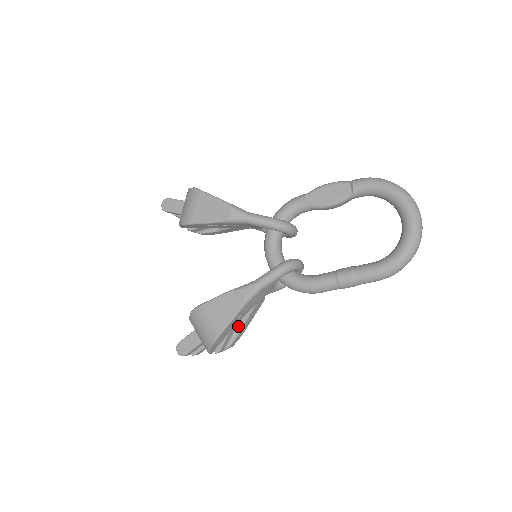
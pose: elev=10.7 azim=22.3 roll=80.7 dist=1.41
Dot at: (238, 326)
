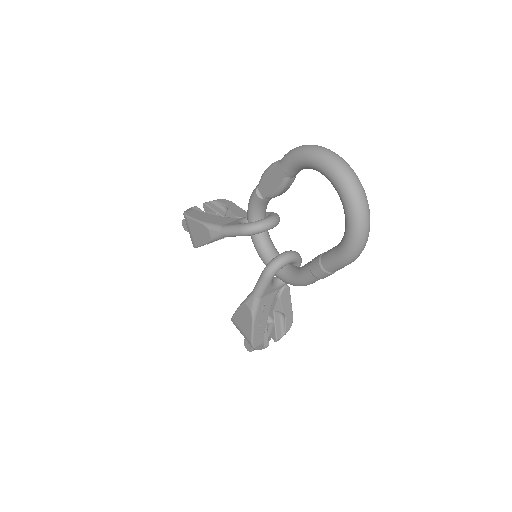
Dot at: (281, 315)
